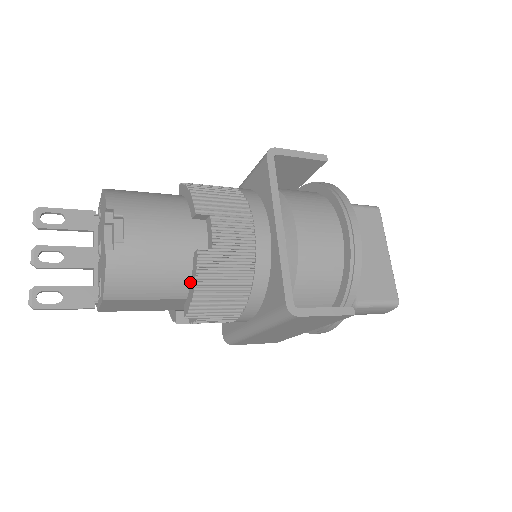
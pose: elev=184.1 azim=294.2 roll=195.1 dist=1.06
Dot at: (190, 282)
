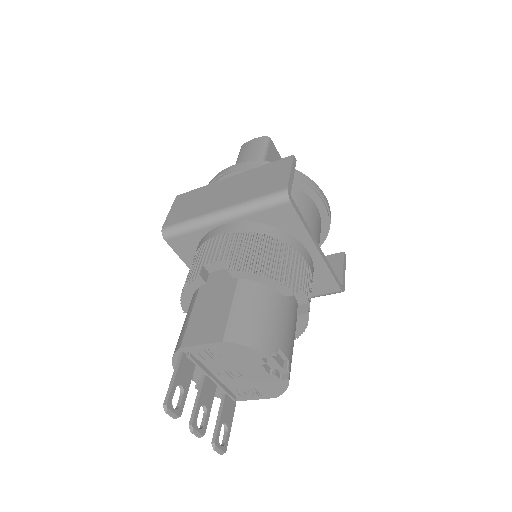
Dot at: occluded
